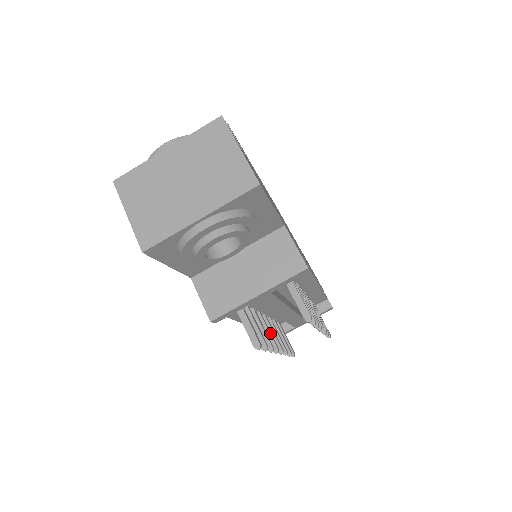
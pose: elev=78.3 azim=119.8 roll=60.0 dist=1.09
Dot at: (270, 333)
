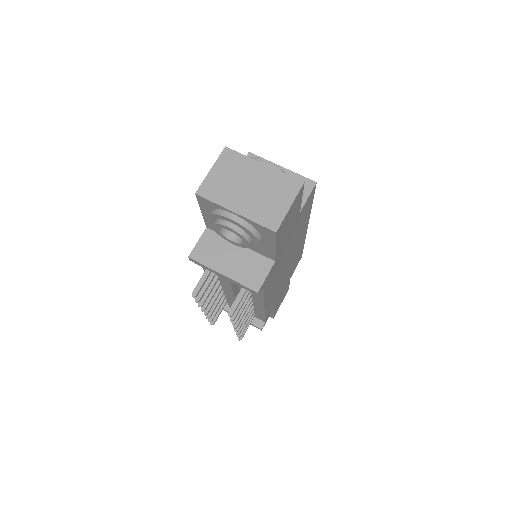
Dot at: occluded
